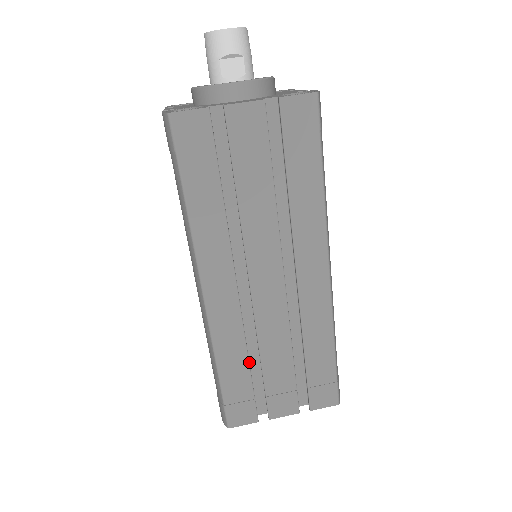
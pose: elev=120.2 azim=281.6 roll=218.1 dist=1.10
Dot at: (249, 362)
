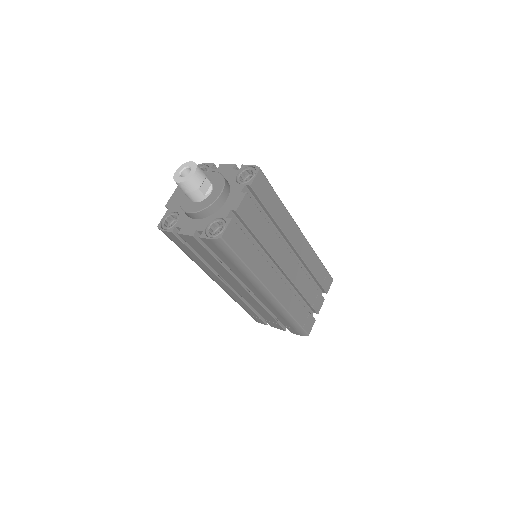
Dot at: occluded
